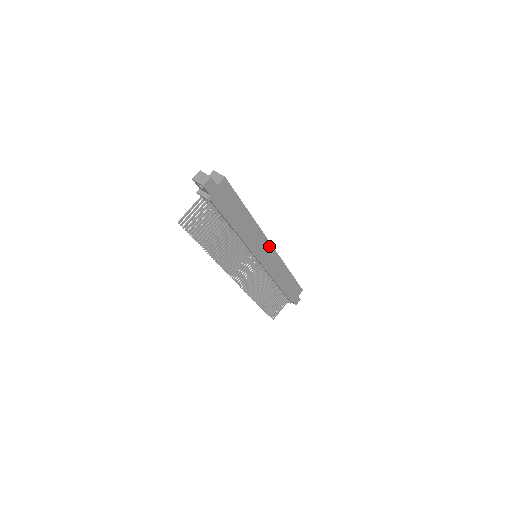
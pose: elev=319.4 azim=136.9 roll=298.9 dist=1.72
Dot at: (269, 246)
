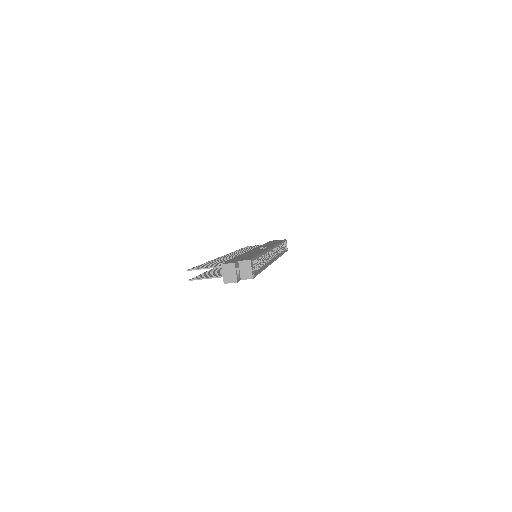
Dot at: occluded
